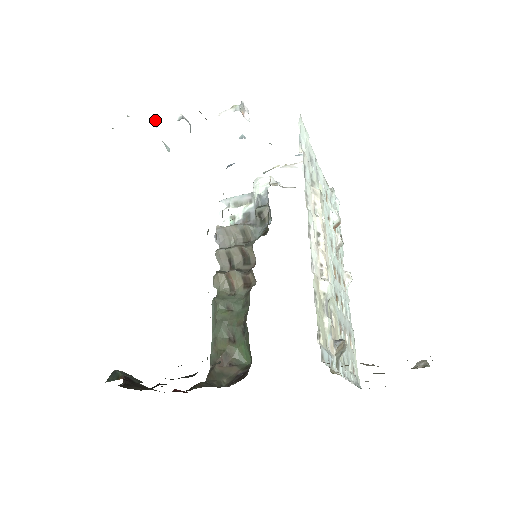
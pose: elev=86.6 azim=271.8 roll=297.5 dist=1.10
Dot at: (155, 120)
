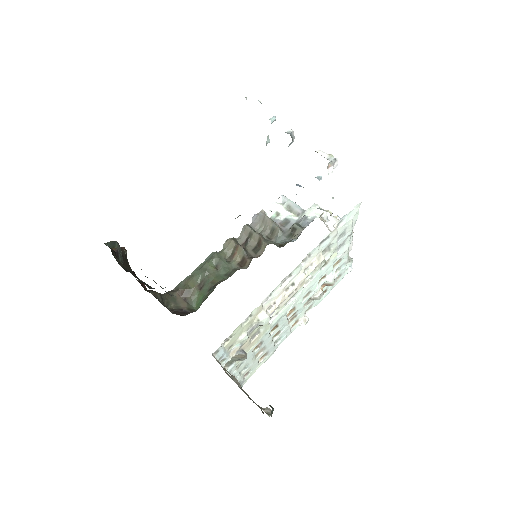
Dot at: (275, 118)
